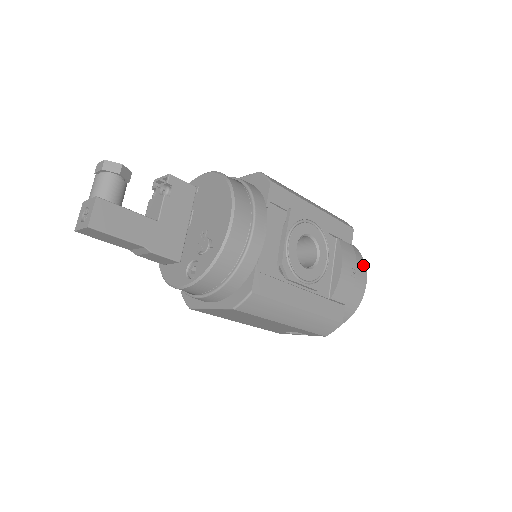
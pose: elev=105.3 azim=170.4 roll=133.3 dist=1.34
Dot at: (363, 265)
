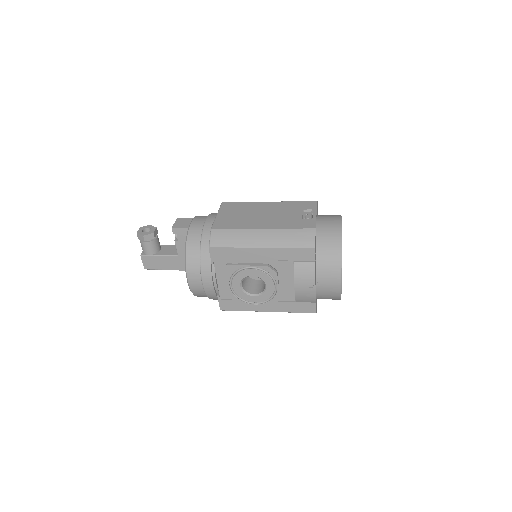
Dot at: (337, 270)
